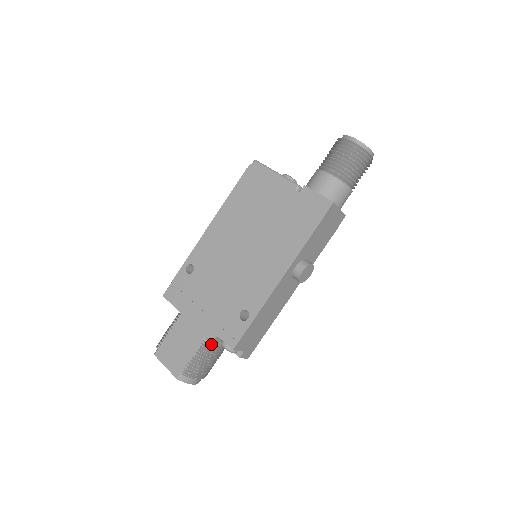
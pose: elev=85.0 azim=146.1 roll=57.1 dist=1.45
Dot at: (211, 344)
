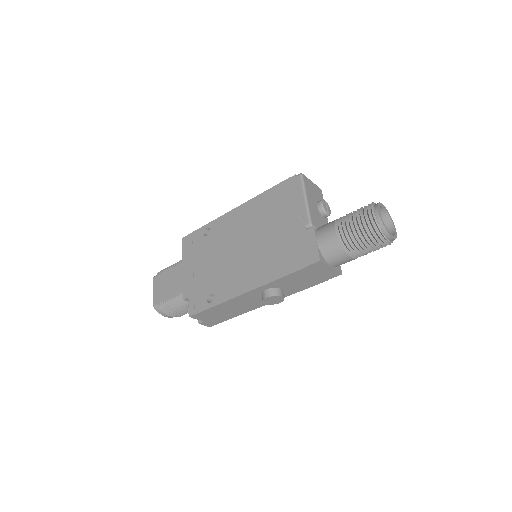
Dot at: occluded
